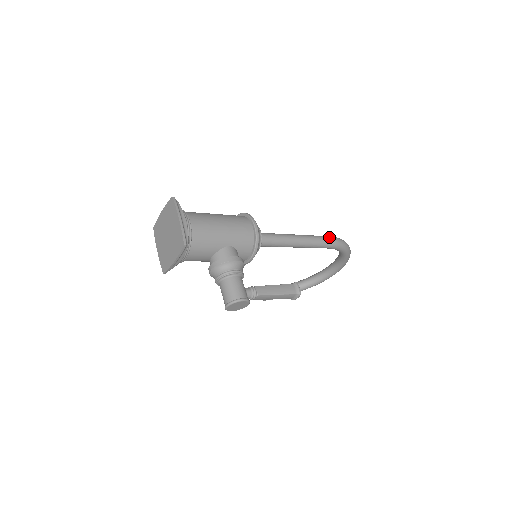
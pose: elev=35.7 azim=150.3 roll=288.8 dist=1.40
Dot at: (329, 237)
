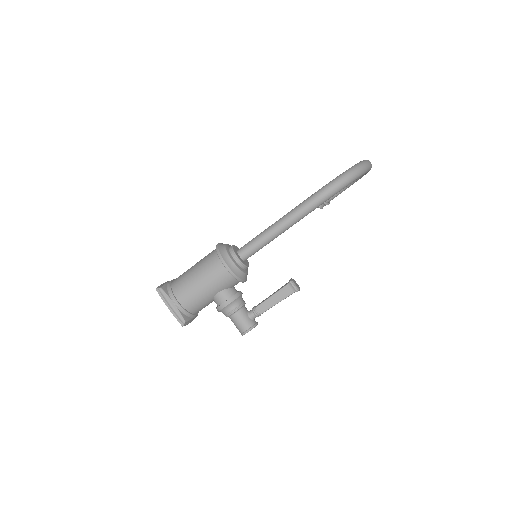
Dot at: (314, 198)
